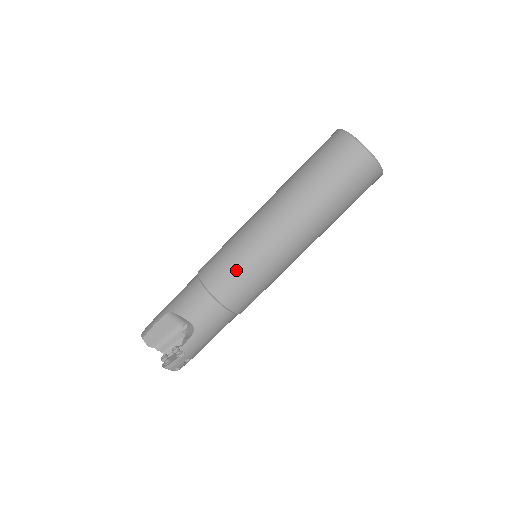
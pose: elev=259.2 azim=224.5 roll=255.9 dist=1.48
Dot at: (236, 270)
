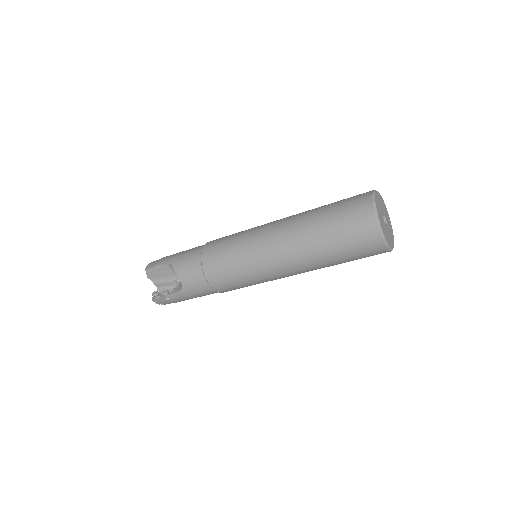
Dot at: (229, 265)
